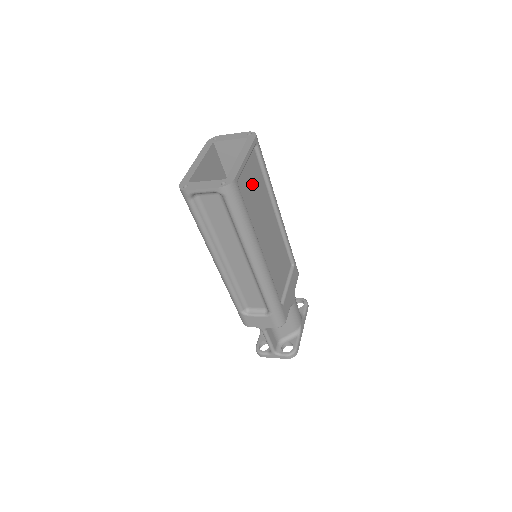
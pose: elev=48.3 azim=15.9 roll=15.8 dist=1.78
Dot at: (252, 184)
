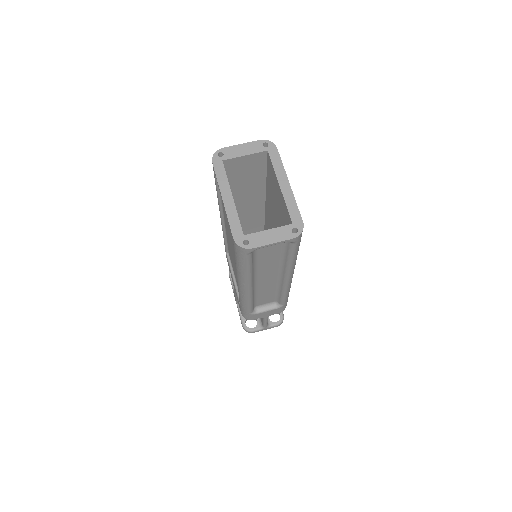
Dot at: occluded
